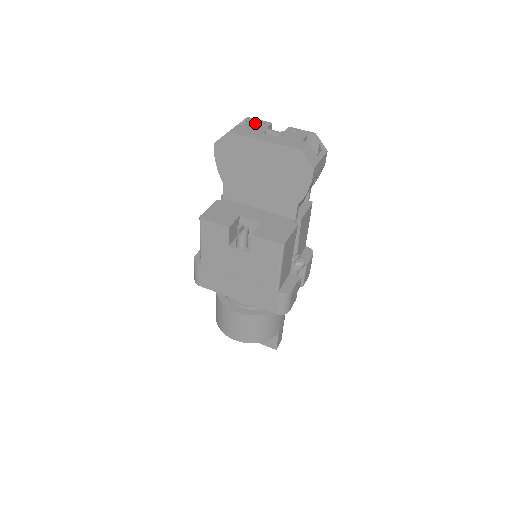
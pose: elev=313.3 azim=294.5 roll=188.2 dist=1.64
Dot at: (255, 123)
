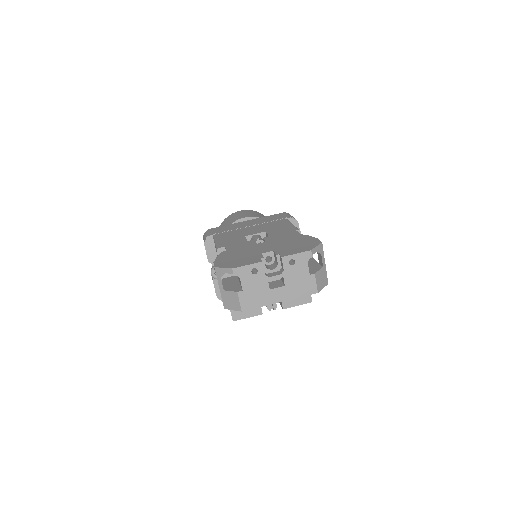
Dot at: (249, 276)
